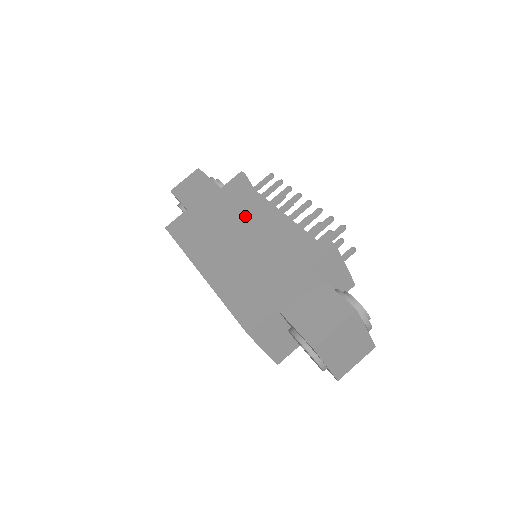
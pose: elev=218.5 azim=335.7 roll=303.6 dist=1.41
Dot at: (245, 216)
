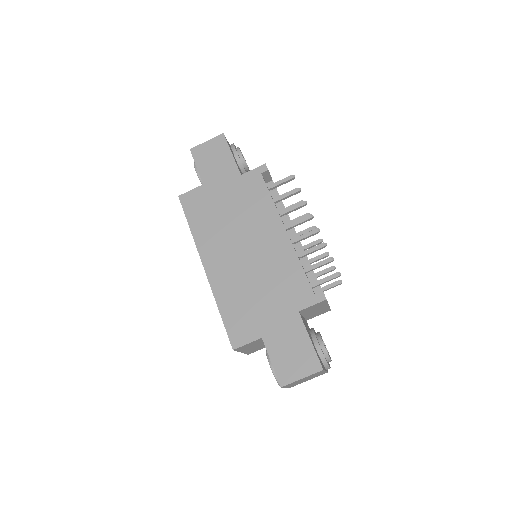
Dot at: (257, 224)
